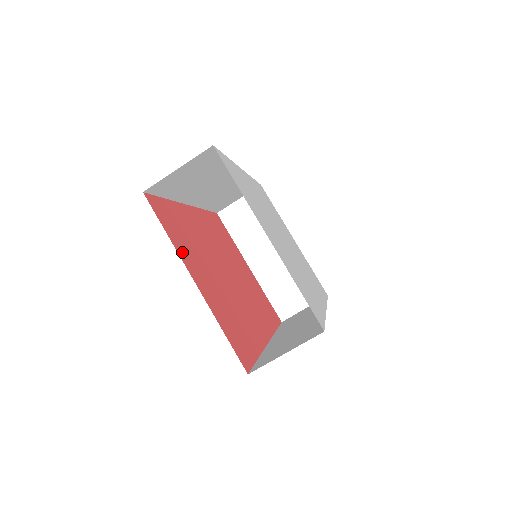
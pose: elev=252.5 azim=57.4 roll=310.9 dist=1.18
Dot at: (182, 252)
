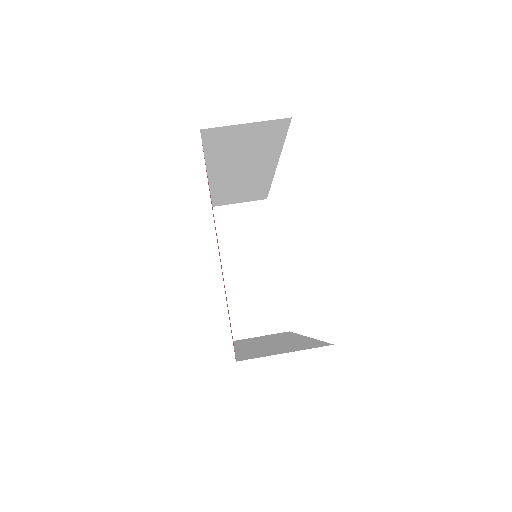
Dot at: occluded
